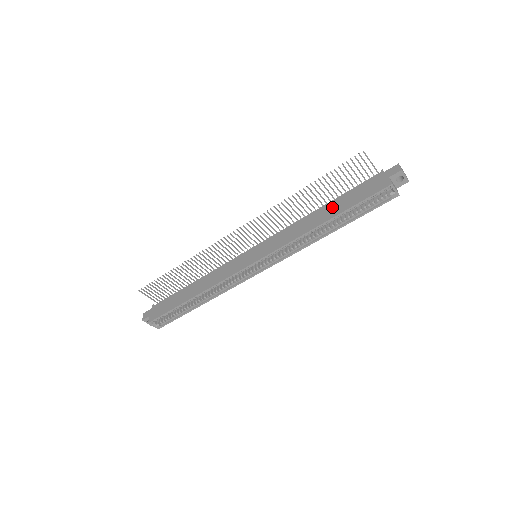
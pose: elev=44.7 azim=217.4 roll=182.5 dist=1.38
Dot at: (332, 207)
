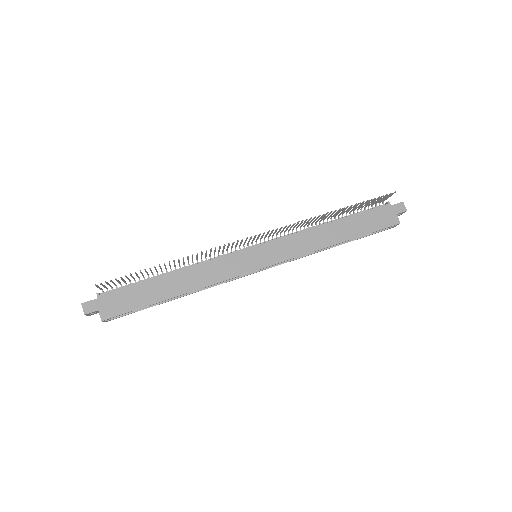
Dot at: (345, 227)
